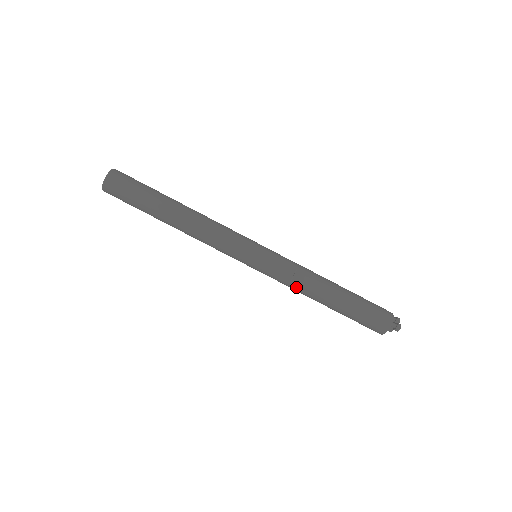
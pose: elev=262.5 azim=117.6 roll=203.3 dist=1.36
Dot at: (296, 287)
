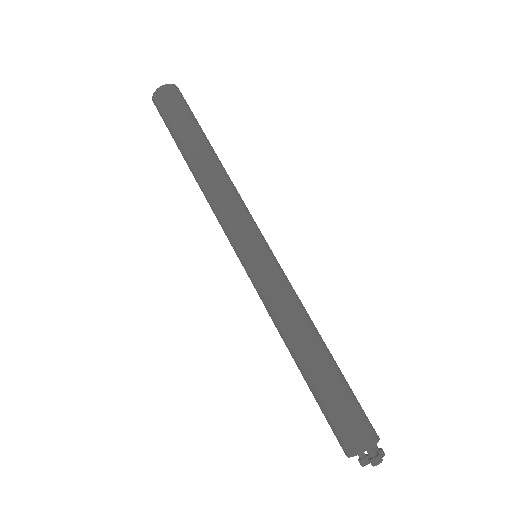
Dot at: (278, 316)
